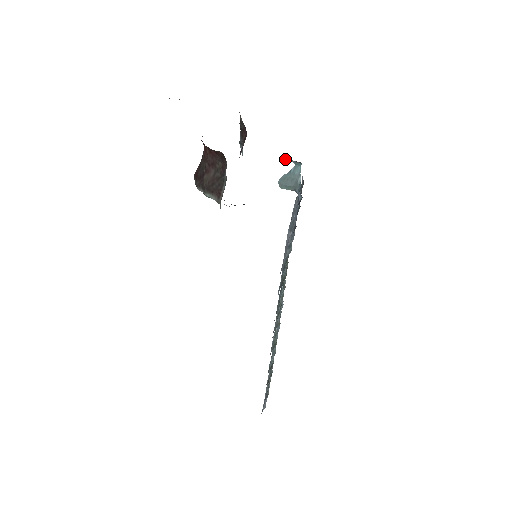
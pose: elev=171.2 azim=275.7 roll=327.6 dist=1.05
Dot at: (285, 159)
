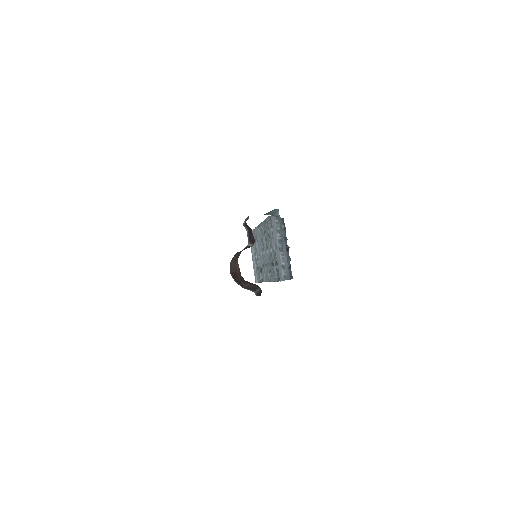
Dot at: occluded
